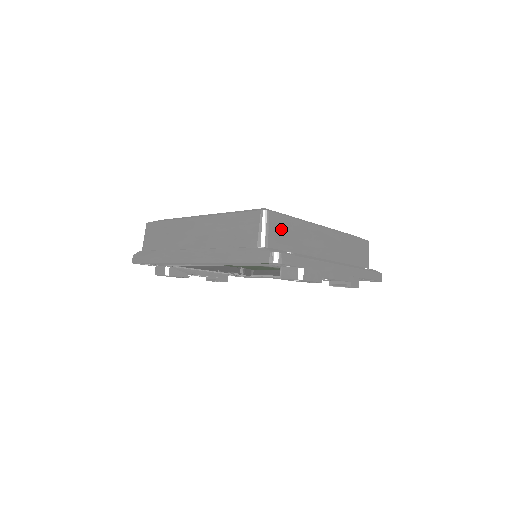
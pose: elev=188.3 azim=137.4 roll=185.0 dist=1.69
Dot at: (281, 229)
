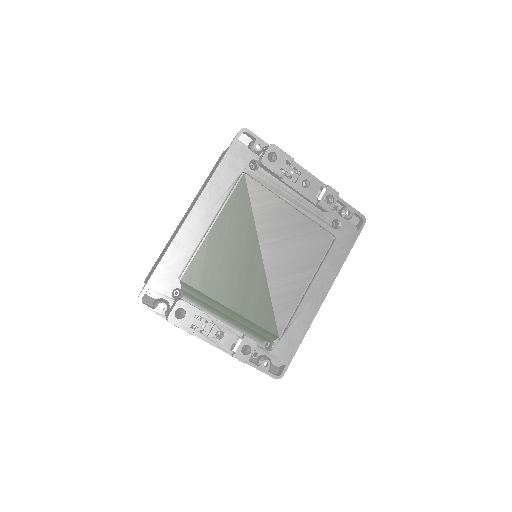
Dot at: occluded
